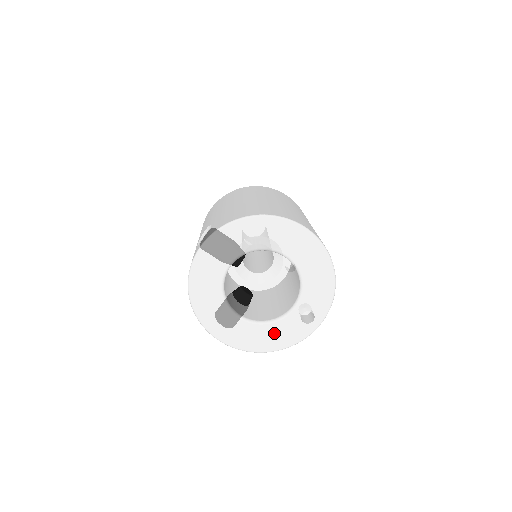
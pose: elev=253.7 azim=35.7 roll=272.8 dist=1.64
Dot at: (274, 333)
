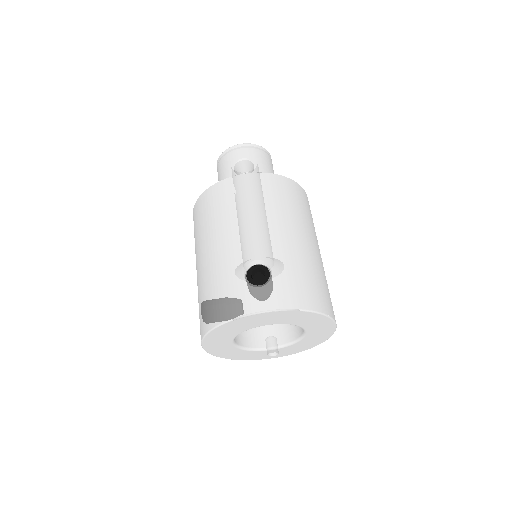
Dot at: (243, 354)
